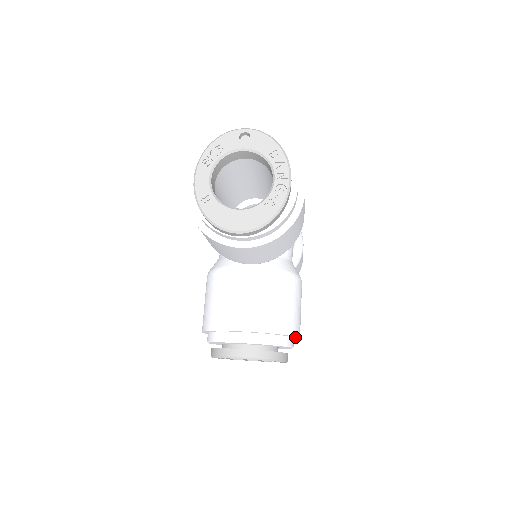
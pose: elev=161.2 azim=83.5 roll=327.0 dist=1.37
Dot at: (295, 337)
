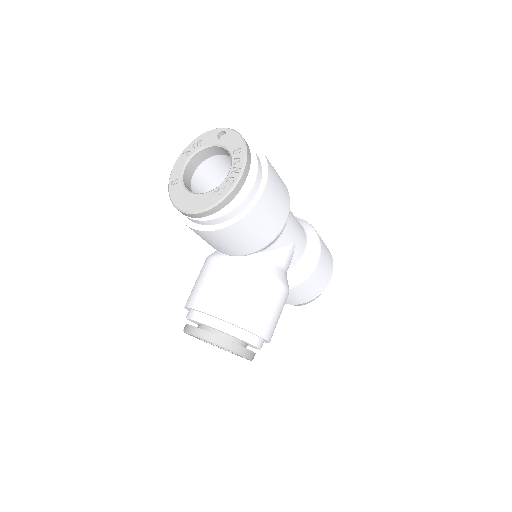
Dot at: (258, 336)
